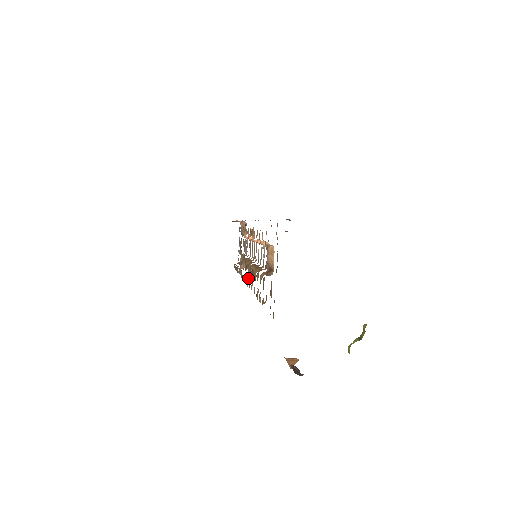
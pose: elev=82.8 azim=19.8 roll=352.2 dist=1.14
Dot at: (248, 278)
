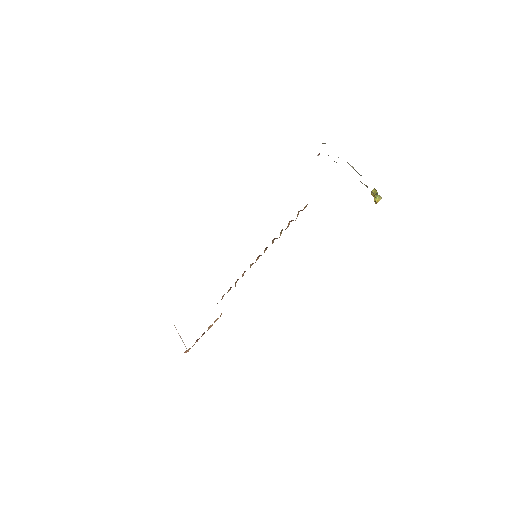
Dot at: occluded
